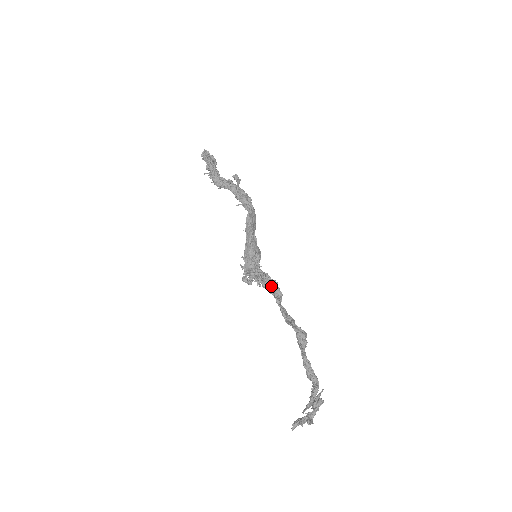
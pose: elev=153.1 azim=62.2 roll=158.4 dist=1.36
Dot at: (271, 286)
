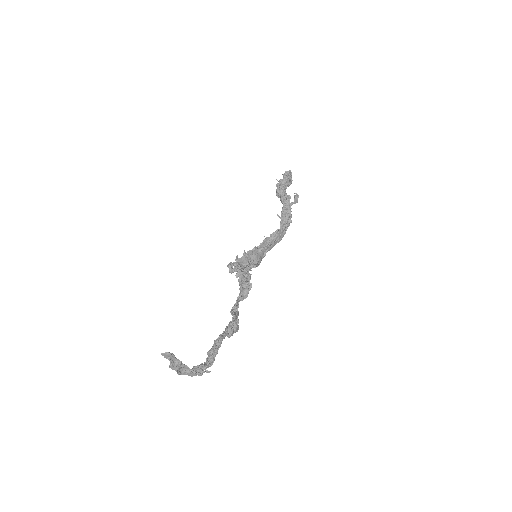
Dot at: (245, 285)
